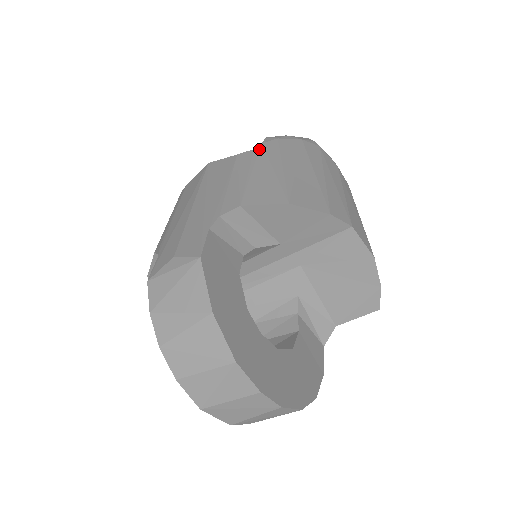
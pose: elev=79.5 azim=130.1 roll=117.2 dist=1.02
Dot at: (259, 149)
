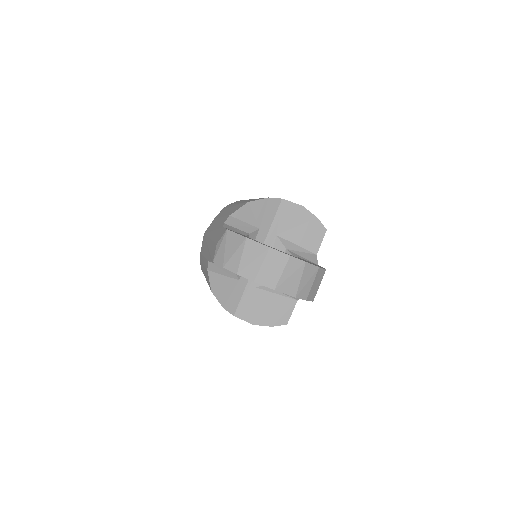
Dot at: (222, 210)
